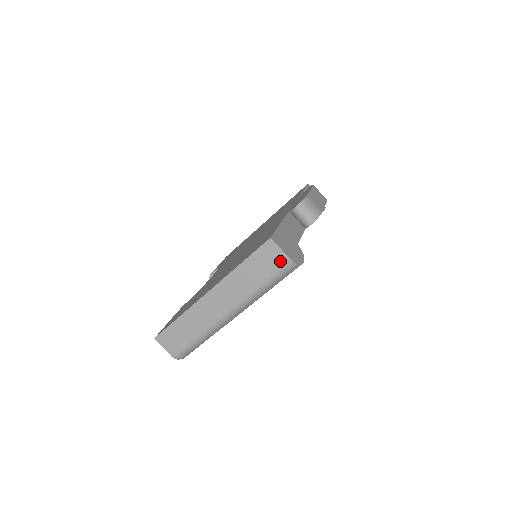
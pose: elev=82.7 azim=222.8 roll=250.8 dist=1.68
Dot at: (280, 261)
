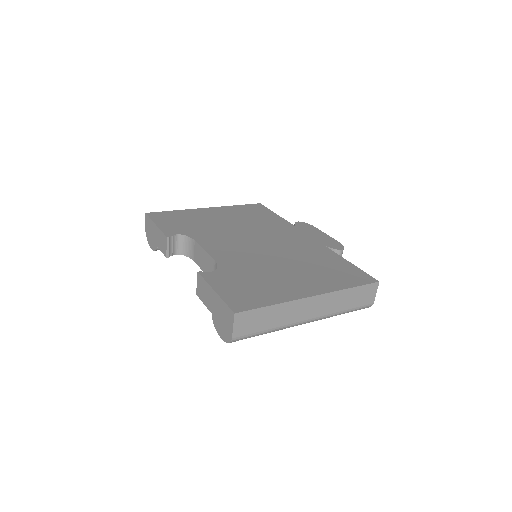
Dot at: (369, 301)
